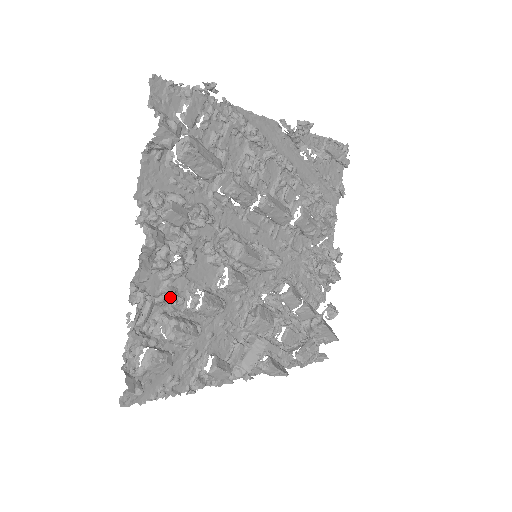
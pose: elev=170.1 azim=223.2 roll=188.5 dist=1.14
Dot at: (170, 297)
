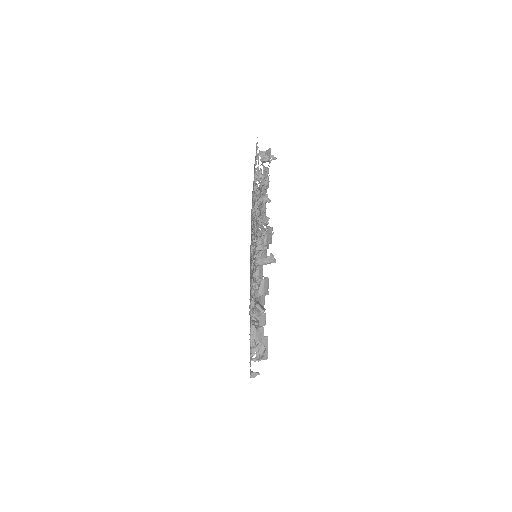
Dot at: occluded
